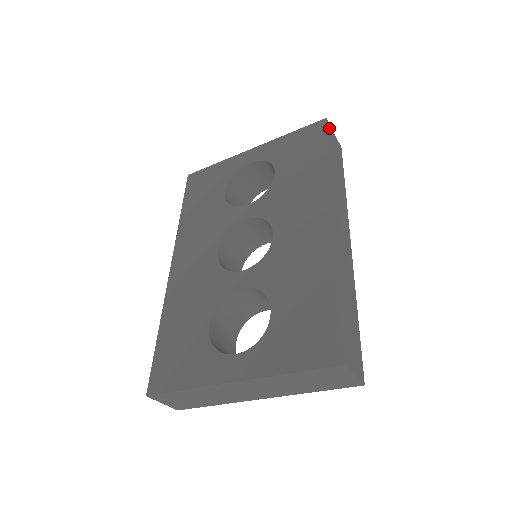
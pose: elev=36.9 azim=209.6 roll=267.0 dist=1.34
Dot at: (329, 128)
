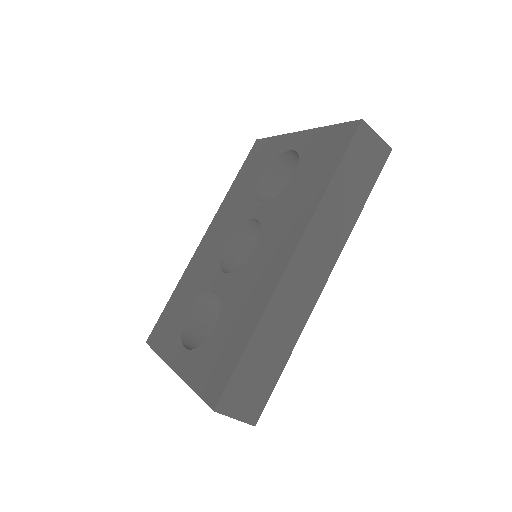
Dot at: (363, 132)
